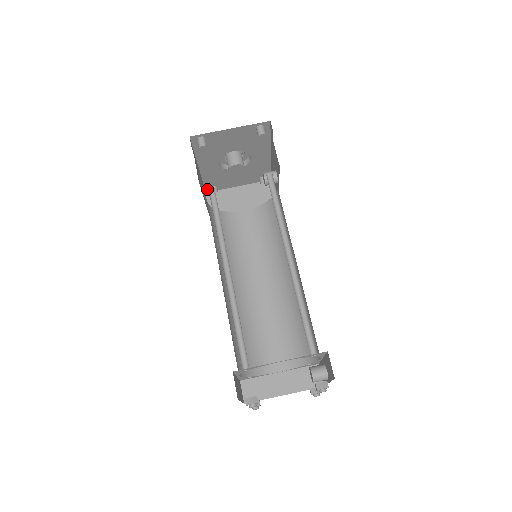
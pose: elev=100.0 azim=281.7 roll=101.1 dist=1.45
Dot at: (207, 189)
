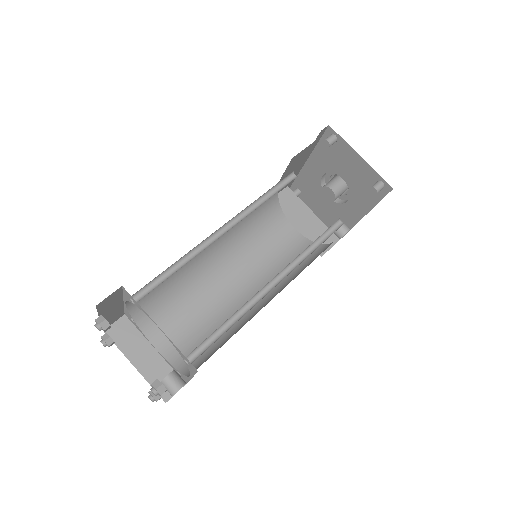
Dot at: (293, 186)
